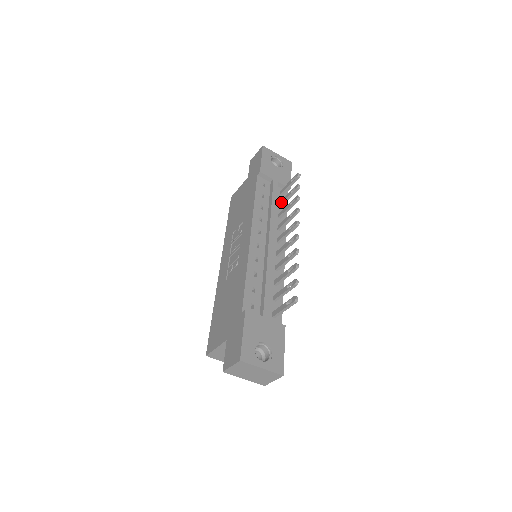
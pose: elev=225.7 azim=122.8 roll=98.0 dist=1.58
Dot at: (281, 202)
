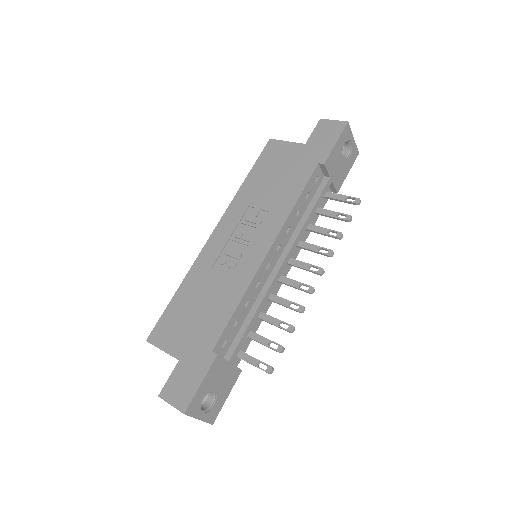
Dot at: (319, 211)
